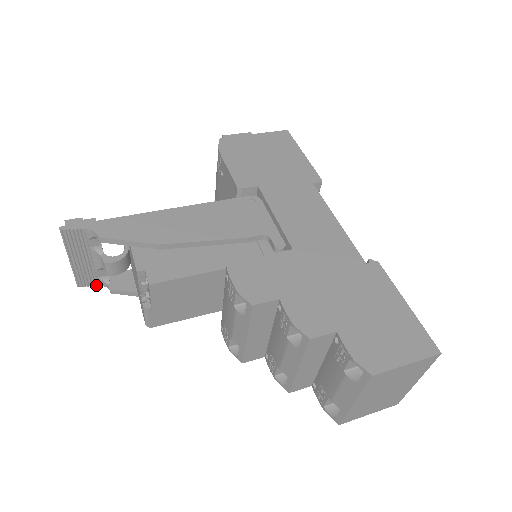
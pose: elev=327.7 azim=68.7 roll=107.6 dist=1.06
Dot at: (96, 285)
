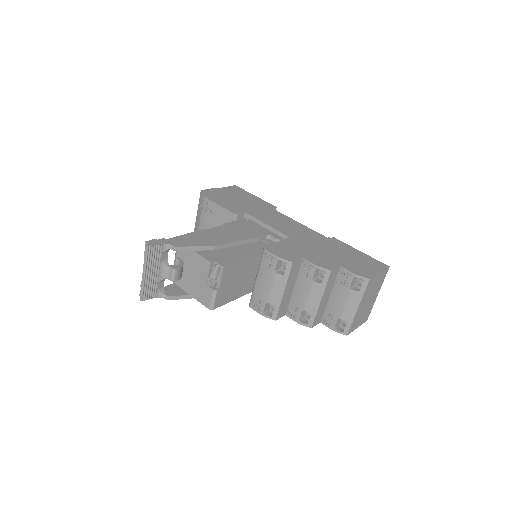
Dot at: occluded
